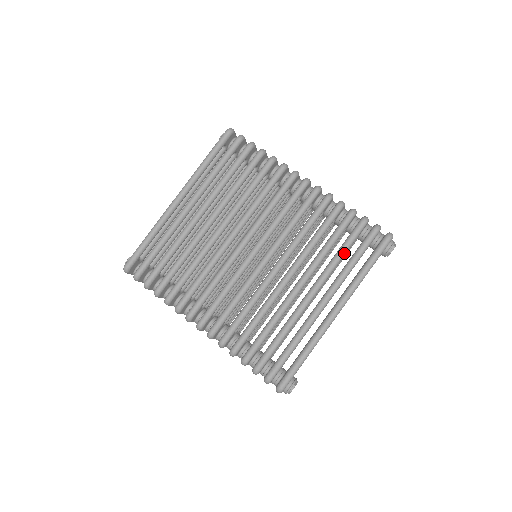
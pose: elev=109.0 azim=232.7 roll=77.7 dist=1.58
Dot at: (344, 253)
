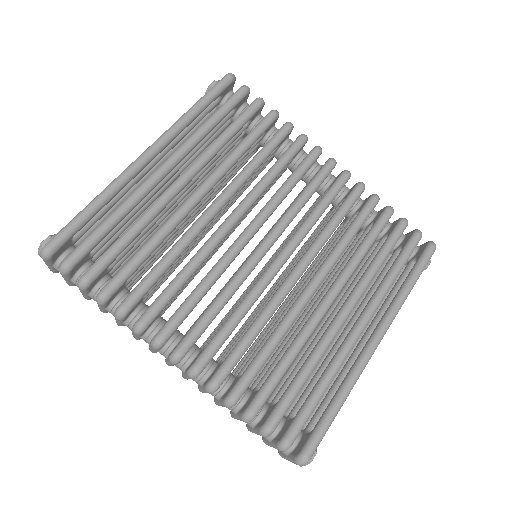
Dot at: (383, 261)
